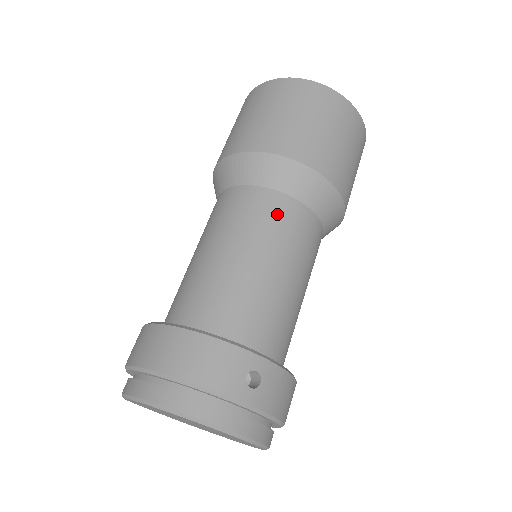
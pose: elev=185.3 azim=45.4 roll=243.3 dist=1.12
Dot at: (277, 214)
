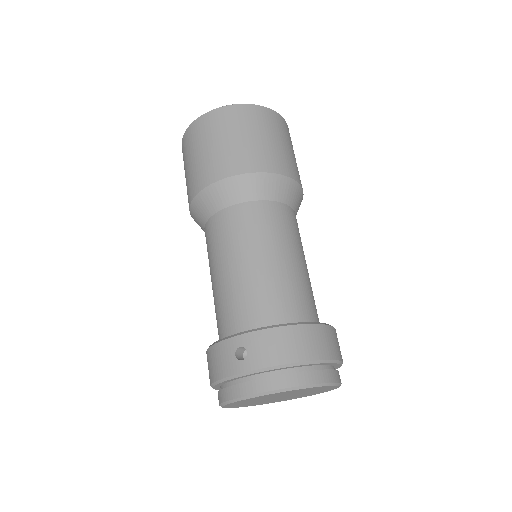
Dot at: (216, 232)
